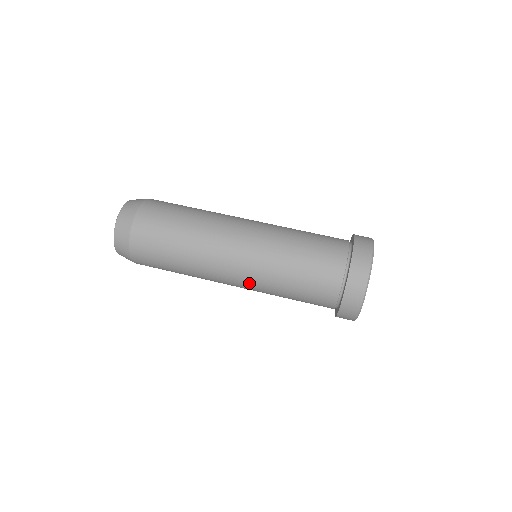
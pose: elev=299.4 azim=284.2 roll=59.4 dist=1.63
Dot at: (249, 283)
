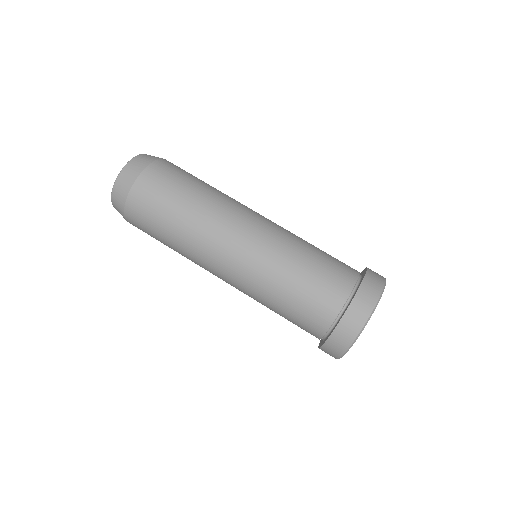
Dot at: (238, 289)
